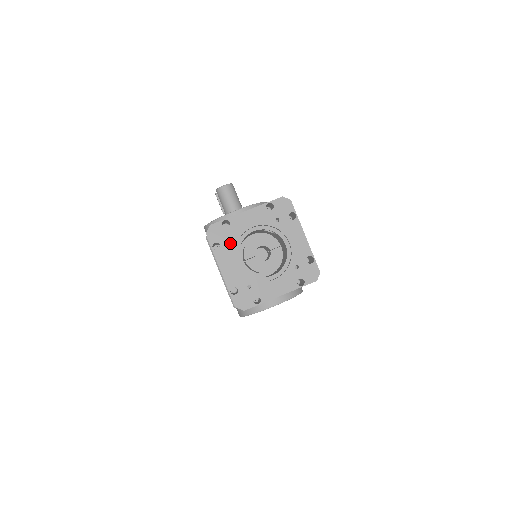
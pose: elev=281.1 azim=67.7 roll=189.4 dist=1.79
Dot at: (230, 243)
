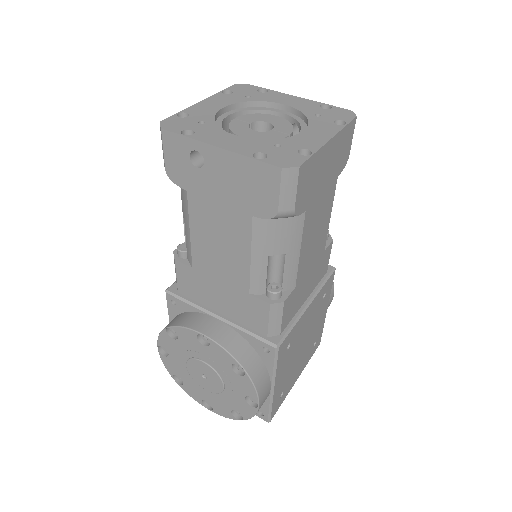
Dot at: (243, 98)
